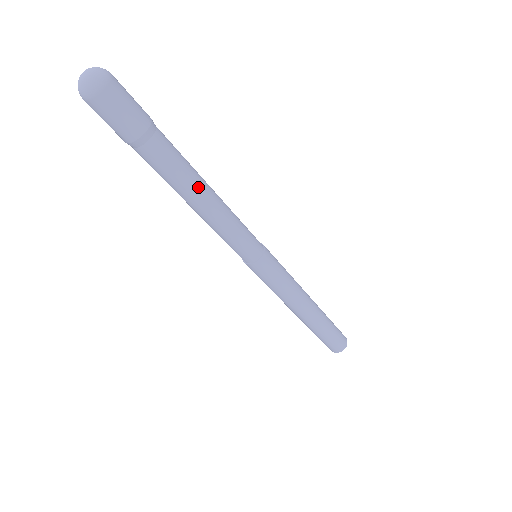
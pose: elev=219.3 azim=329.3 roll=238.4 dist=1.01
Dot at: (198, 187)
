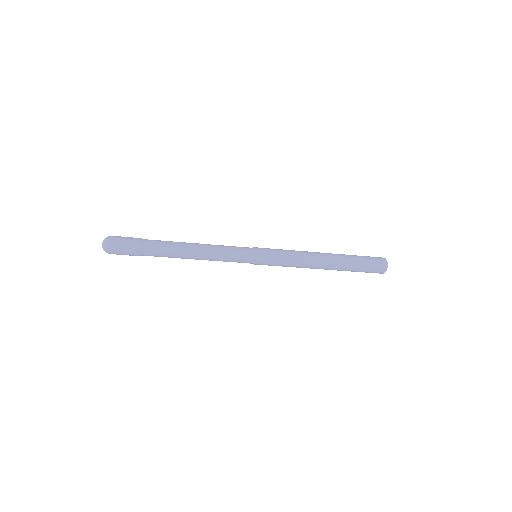
Dot at: (184, 258)
